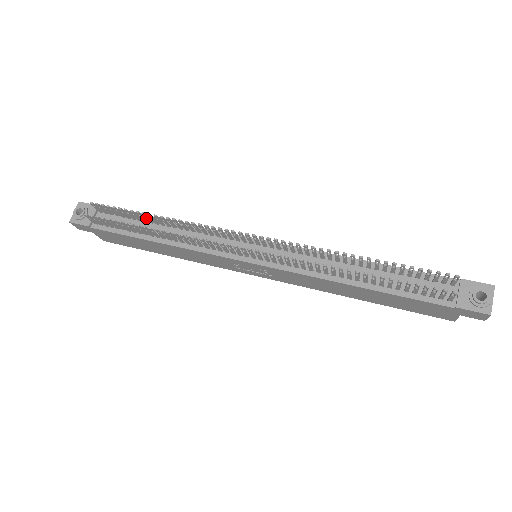
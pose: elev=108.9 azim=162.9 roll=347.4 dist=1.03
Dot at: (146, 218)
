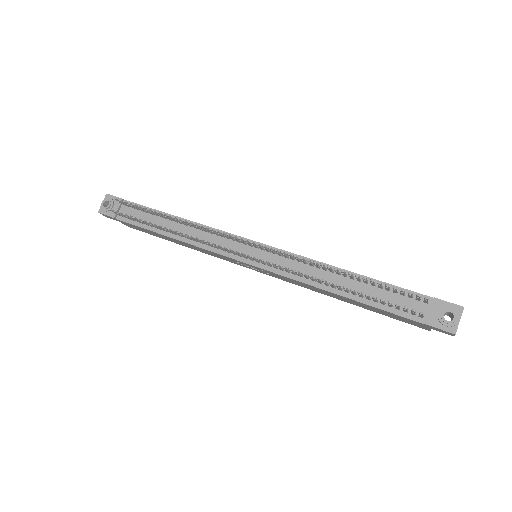
Dot at: (161, 215)
